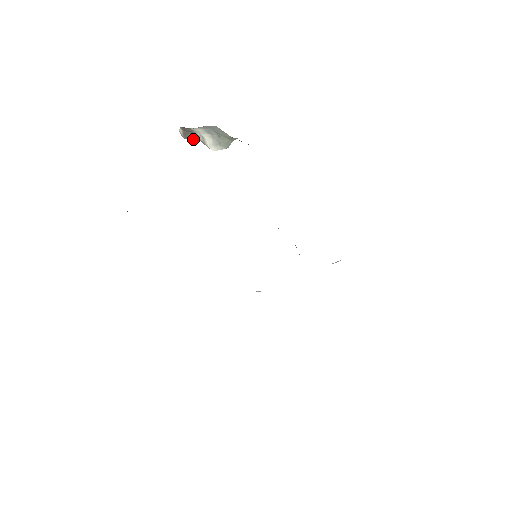
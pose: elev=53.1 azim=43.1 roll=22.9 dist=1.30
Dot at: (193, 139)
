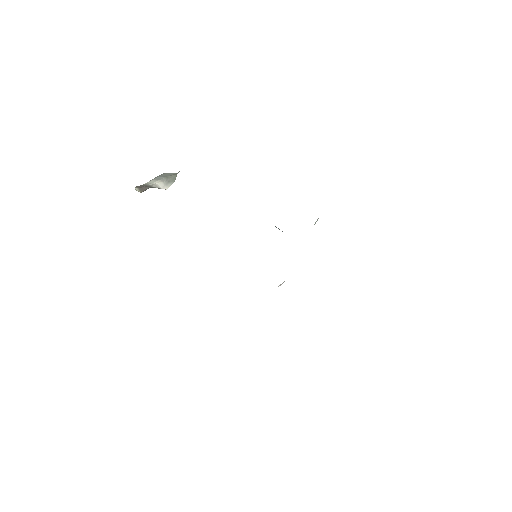
Dot at: occluded
